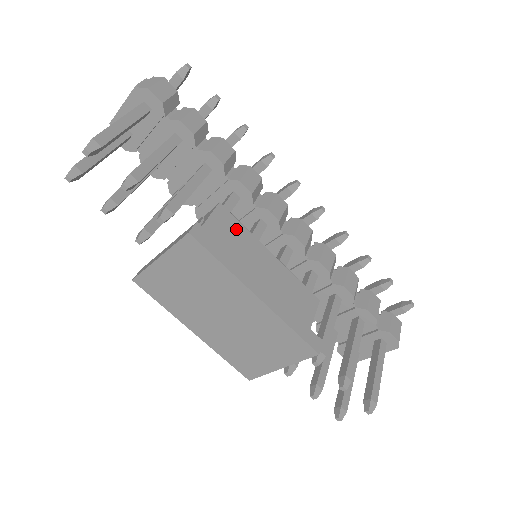
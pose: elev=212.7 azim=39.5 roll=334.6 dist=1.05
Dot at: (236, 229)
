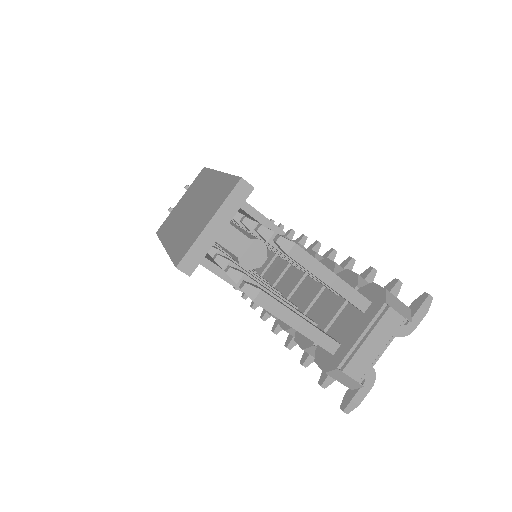
Dot at: occluded
